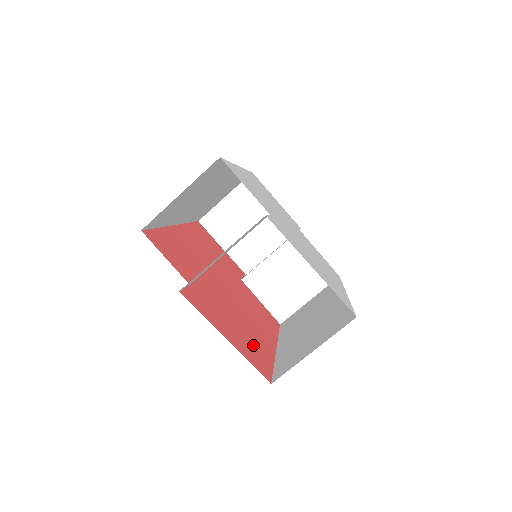
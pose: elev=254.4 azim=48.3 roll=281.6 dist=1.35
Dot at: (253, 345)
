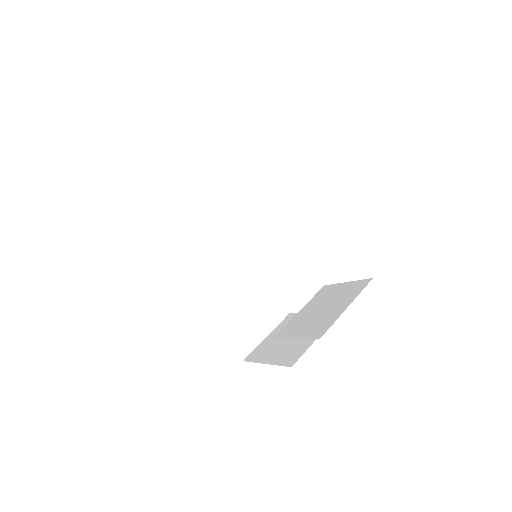
Dot at: occluded
